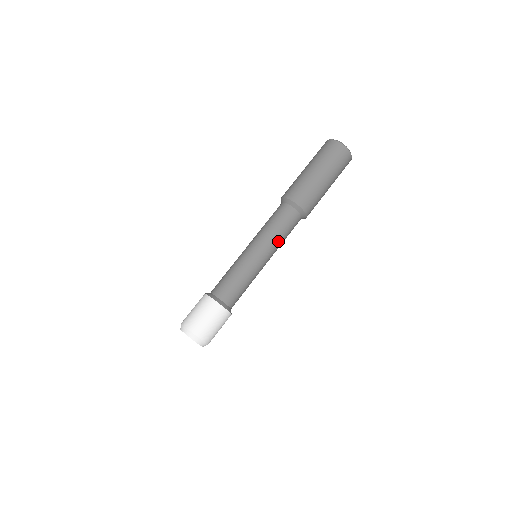
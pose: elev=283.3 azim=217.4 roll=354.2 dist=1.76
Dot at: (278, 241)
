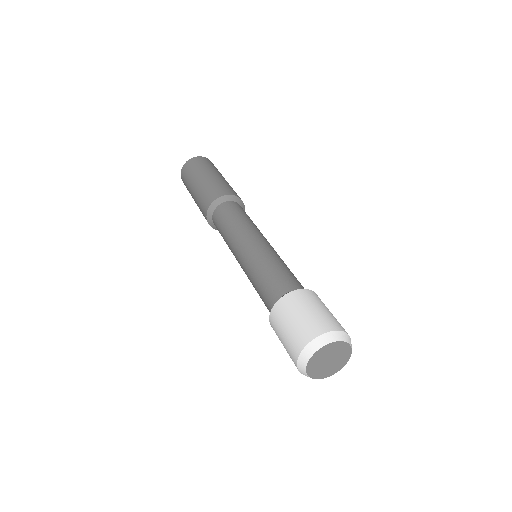
Dot at: (241, 225)
